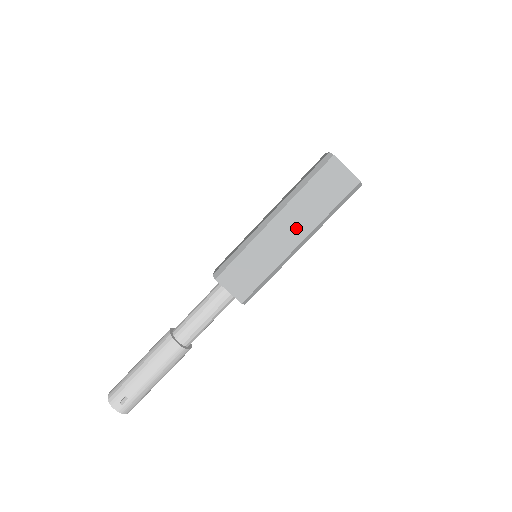
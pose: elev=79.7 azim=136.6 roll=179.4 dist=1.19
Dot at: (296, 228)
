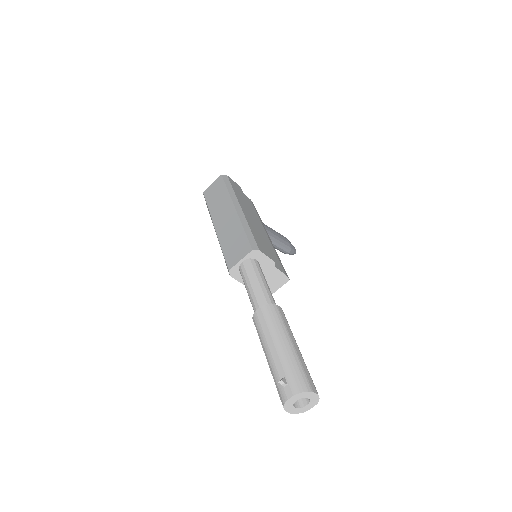
Dot at: (226, 211)
